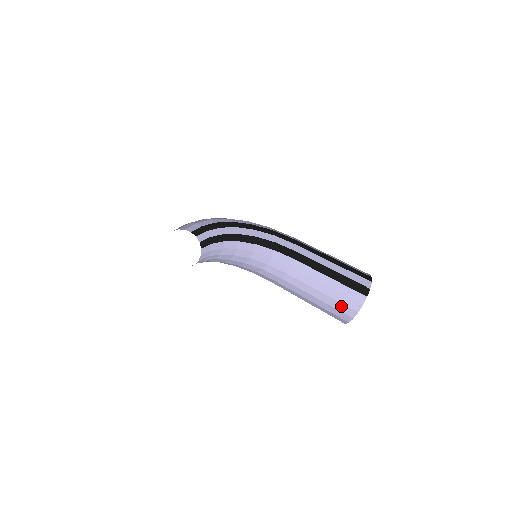
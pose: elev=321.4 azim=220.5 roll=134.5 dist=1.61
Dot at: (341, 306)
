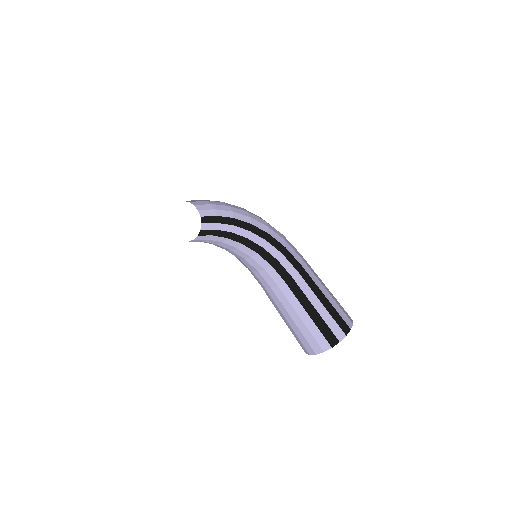
Dot at: (304, 340)
